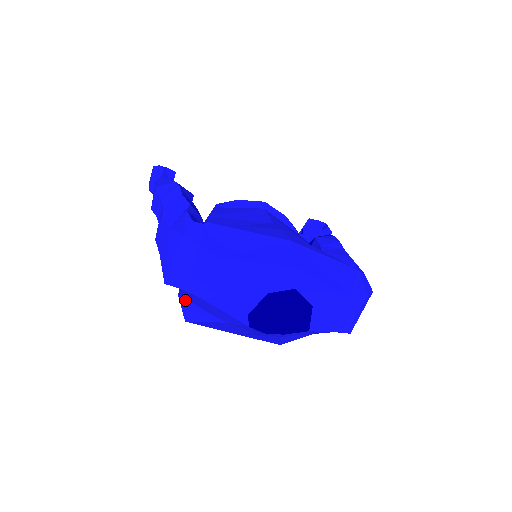
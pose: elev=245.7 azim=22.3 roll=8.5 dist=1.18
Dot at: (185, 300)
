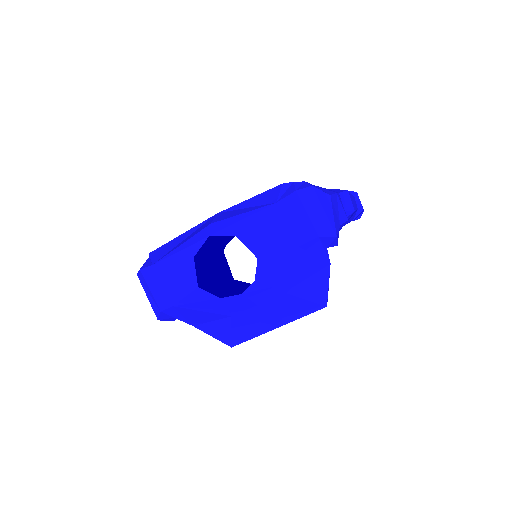
Dot at: (200, 326)
